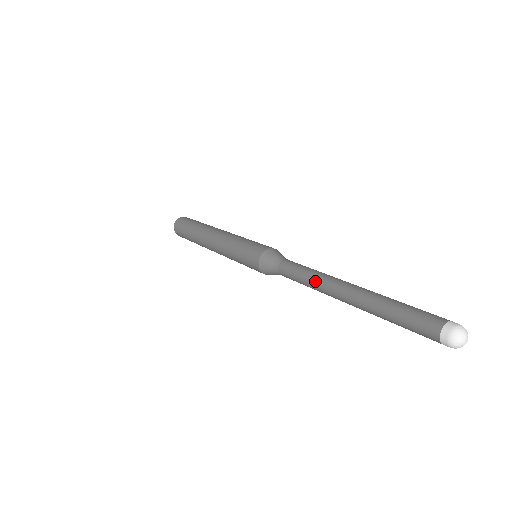
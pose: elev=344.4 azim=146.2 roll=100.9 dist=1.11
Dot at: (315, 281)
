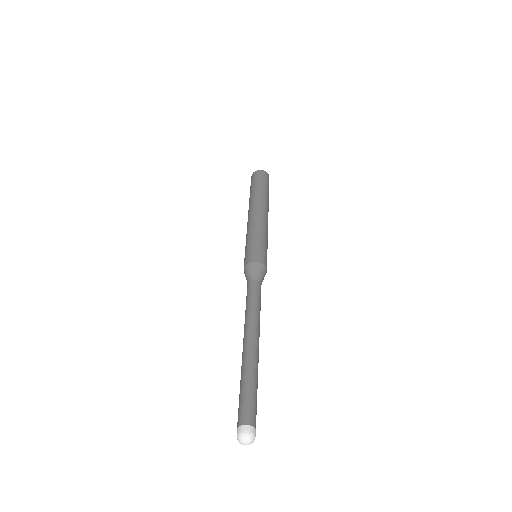
Dot at: (245, 319)
